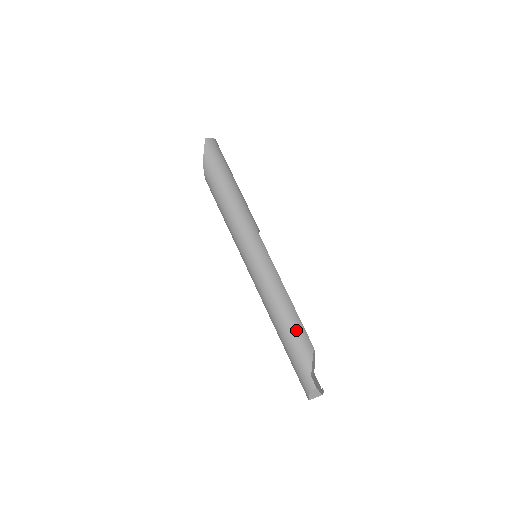
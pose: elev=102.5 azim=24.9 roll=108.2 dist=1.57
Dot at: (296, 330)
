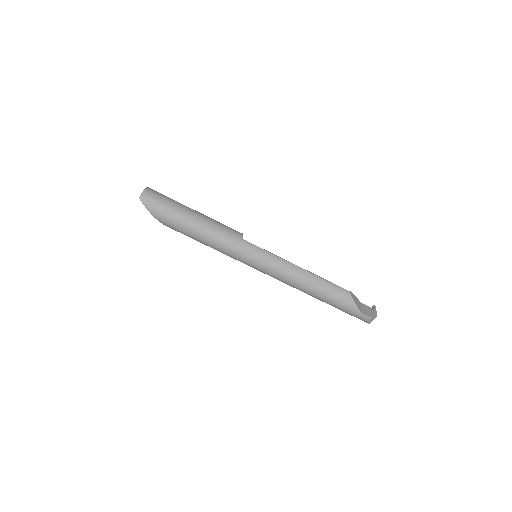
Dot at: (328, 291)
